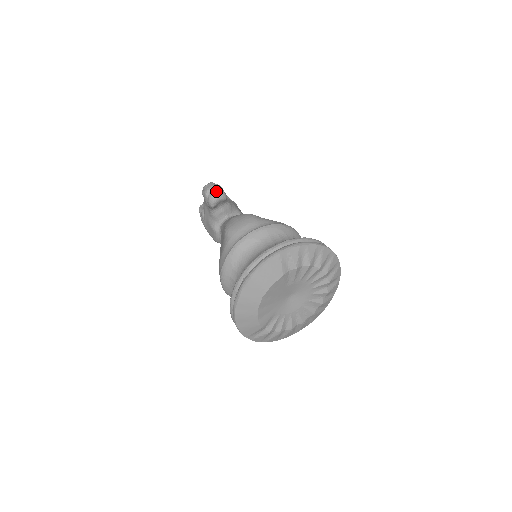
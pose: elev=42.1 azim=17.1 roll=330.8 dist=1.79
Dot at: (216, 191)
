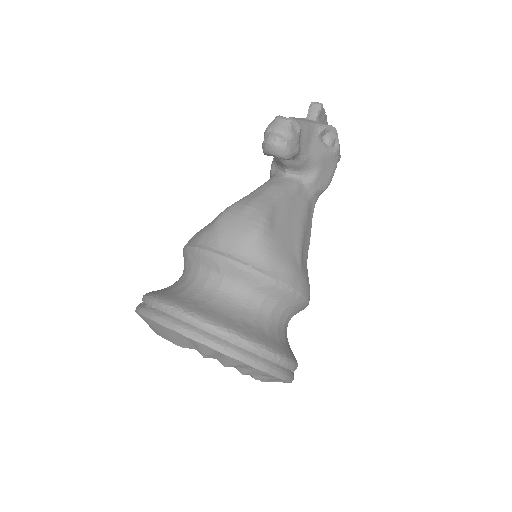
Dot at: (276, 143)
